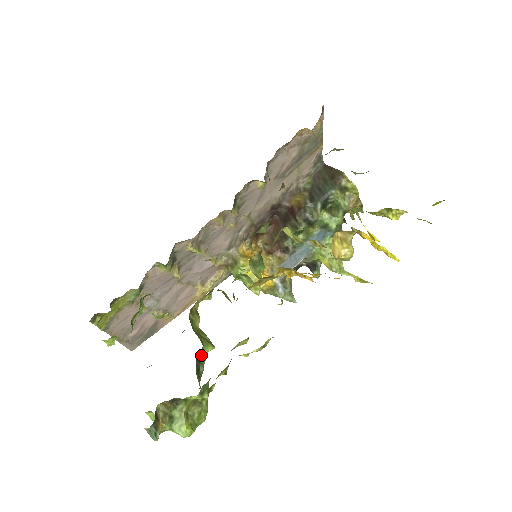
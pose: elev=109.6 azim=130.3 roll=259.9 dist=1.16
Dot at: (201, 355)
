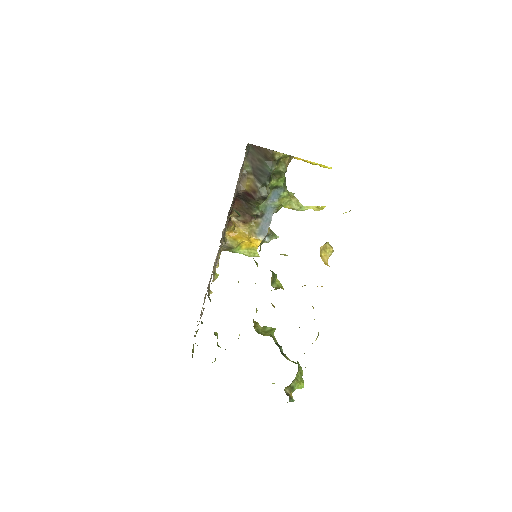
Dot at: (274, 340)
